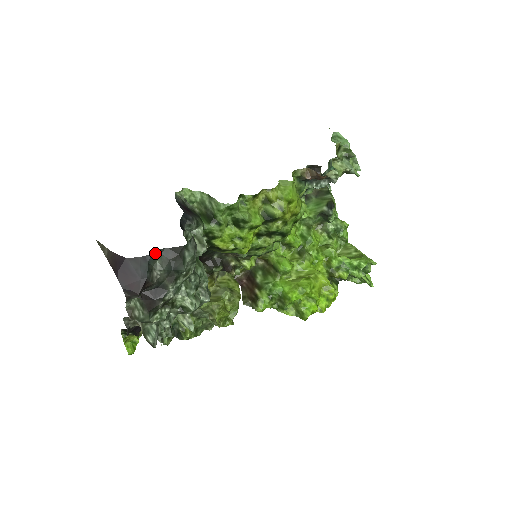
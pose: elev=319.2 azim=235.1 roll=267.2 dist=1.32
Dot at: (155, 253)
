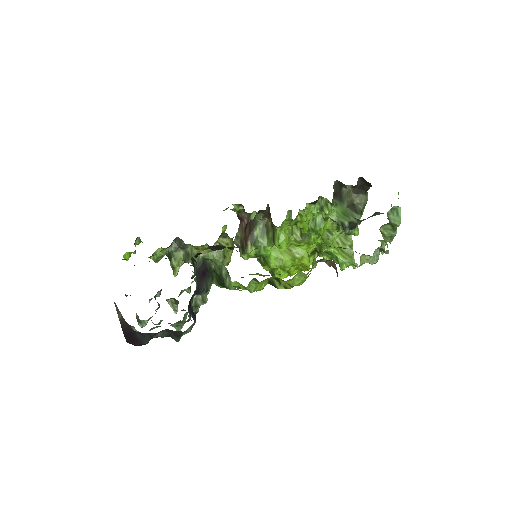
Dot at: (159, 332)
